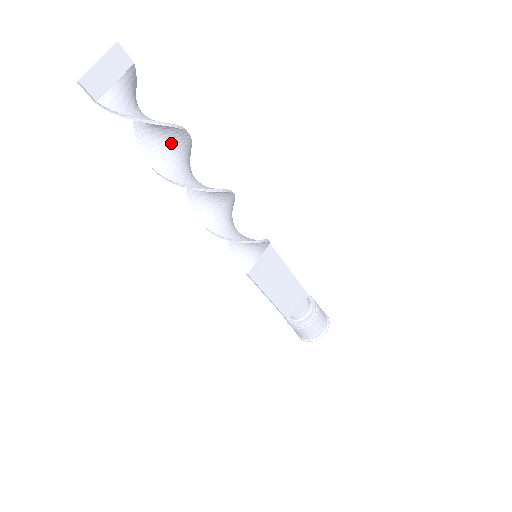
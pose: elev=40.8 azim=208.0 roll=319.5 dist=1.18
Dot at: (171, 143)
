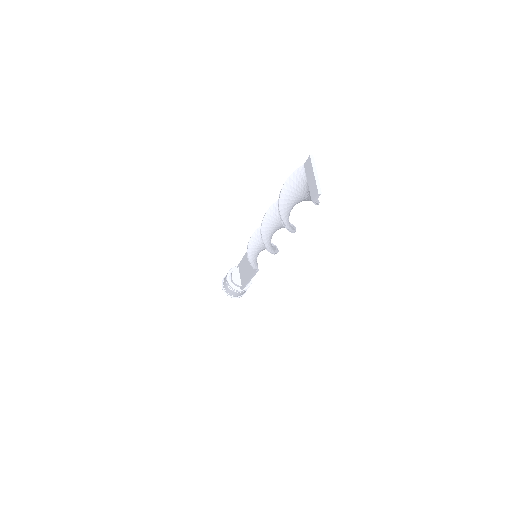
Dot at: occluded
